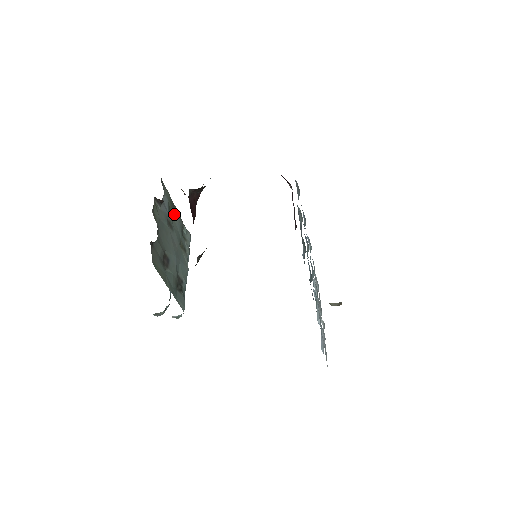
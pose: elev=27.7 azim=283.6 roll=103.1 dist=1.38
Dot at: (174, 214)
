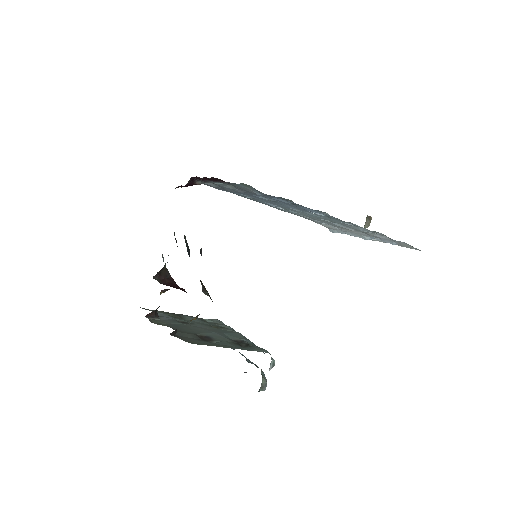
Dot at: (183, 318)
